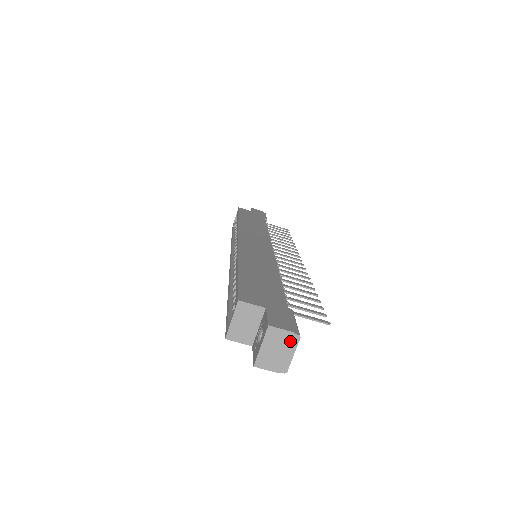
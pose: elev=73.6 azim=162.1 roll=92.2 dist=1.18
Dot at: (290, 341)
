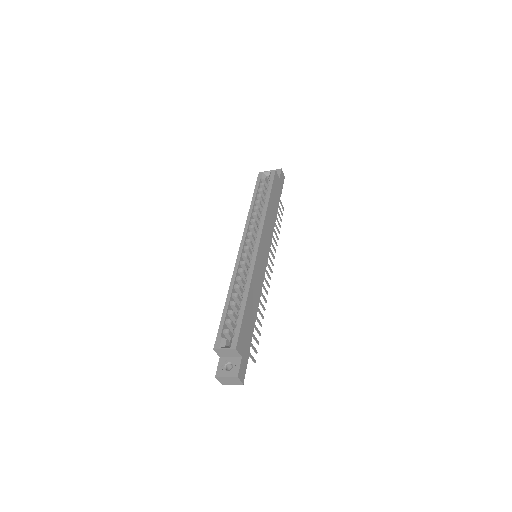
Dot at: (238, 383)
